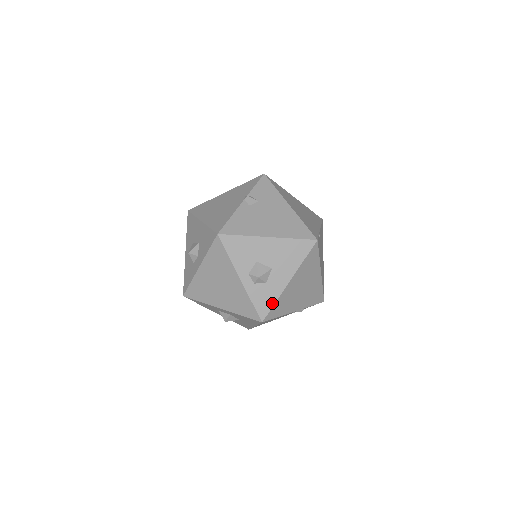
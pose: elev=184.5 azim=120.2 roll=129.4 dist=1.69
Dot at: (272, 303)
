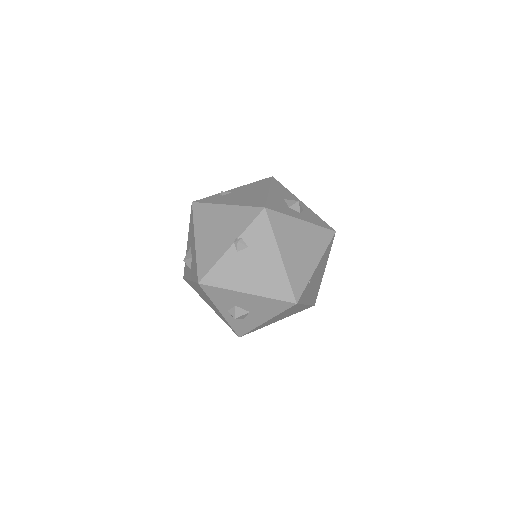
Dot at: (249, 330)
